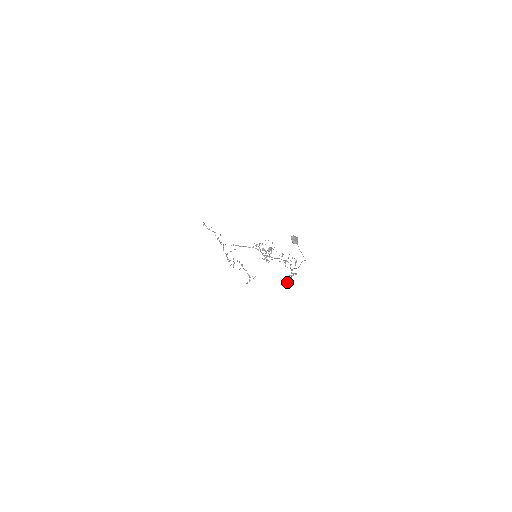
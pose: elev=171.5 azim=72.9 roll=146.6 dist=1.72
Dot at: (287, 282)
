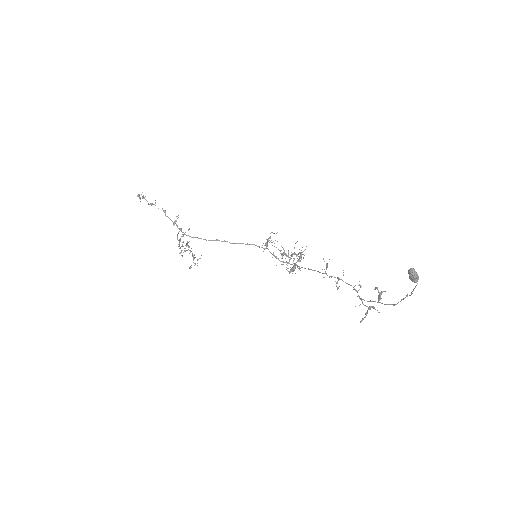
Dot at: (361, 321)
